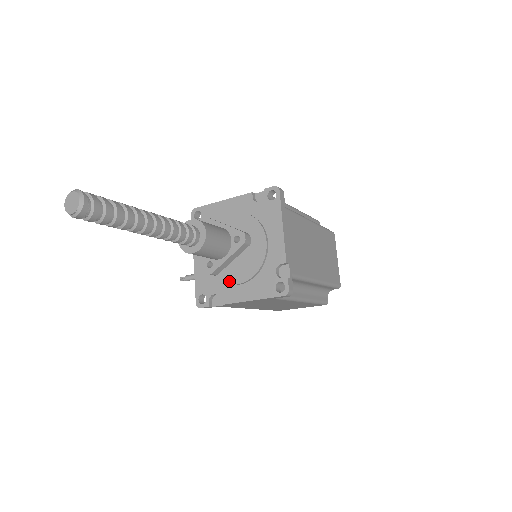
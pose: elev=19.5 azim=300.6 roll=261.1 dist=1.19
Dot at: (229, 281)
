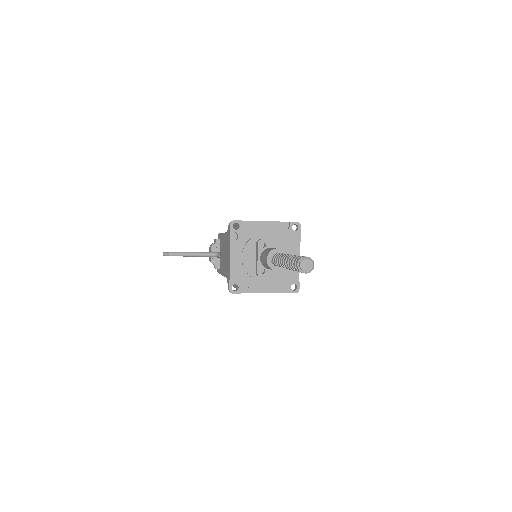
Dot at: (260, 279)
